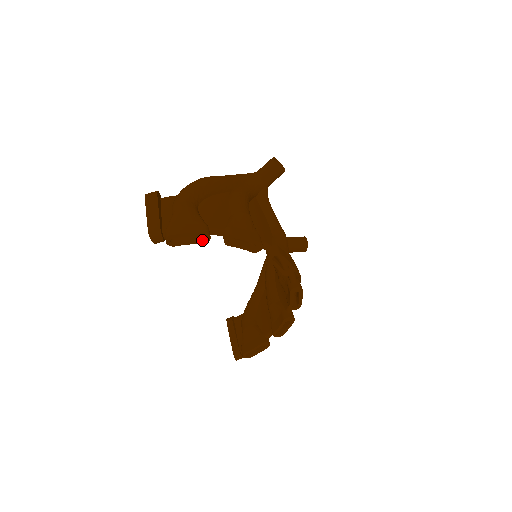
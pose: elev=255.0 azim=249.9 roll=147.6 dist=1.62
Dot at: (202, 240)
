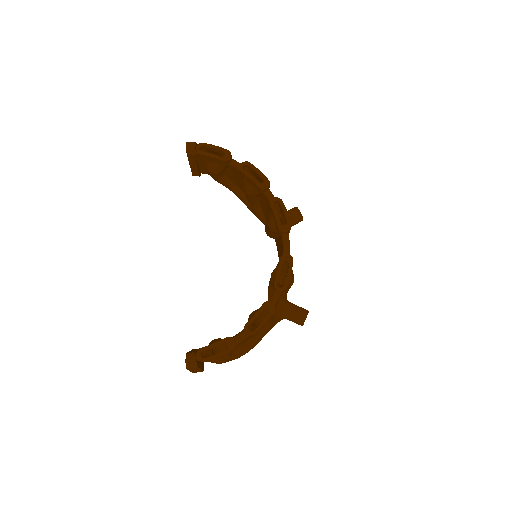
Dot at: (224, 157)
